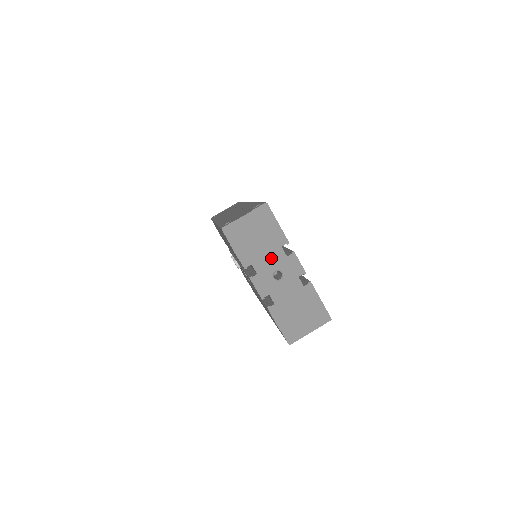
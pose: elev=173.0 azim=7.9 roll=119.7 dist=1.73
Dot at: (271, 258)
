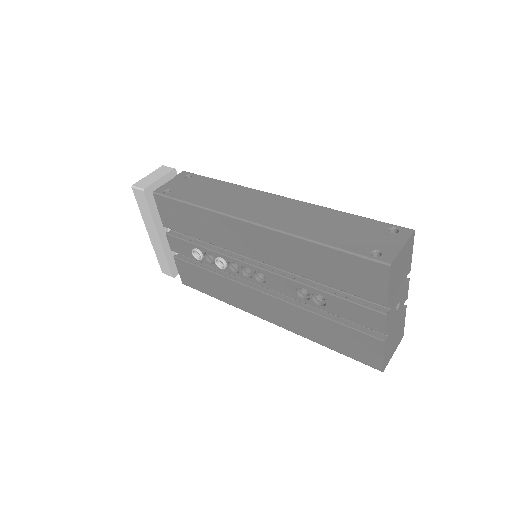
Dot at: (400, 289)
